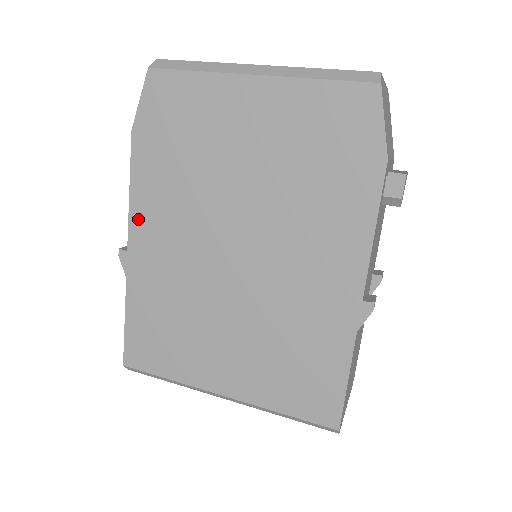
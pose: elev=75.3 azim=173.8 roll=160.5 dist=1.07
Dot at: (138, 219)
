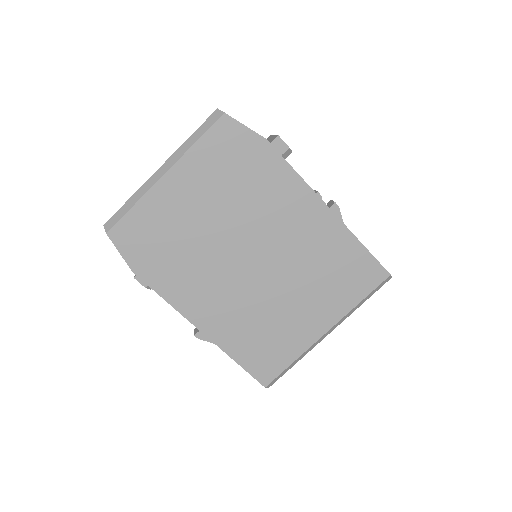
Dot at: (186, 308)
